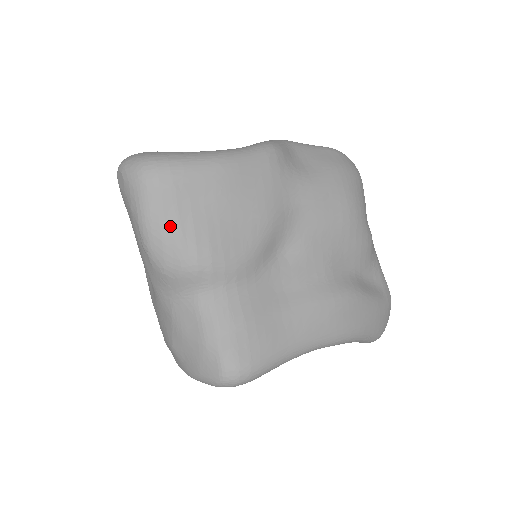
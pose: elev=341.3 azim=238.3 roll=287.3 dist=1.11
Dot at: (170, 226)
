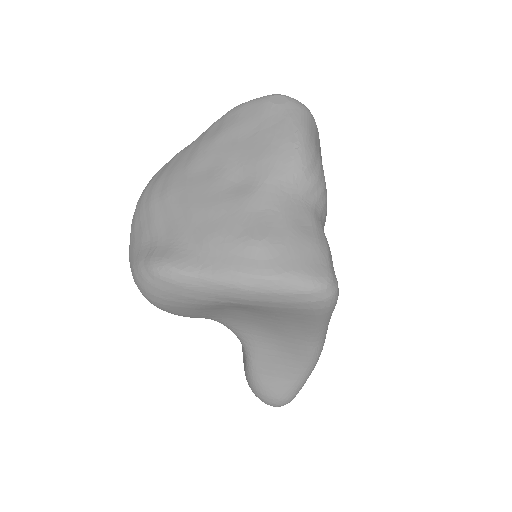
Dot at: (317, 149)
